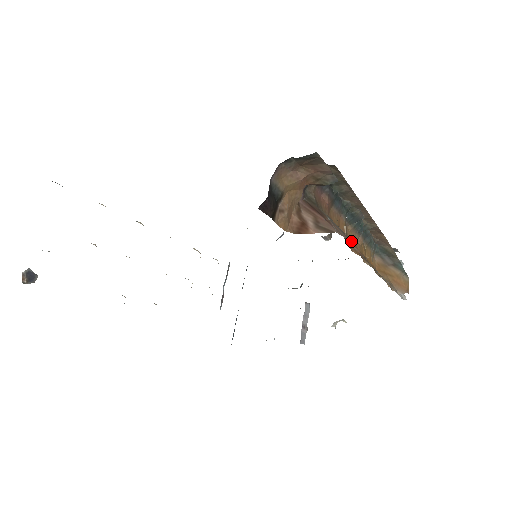
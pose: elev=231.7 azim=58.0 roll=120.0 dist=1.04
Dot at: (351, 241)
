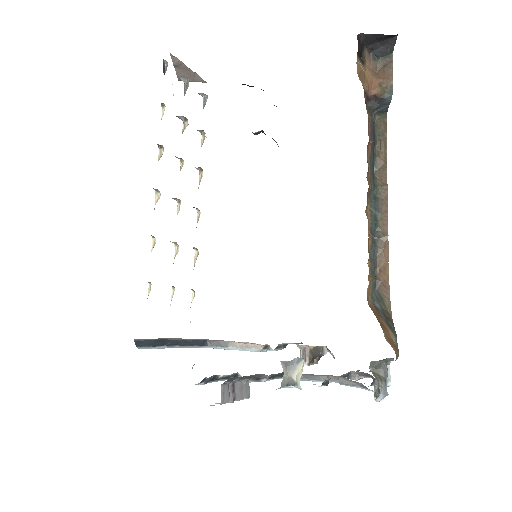
Dot at: (366, 213)
